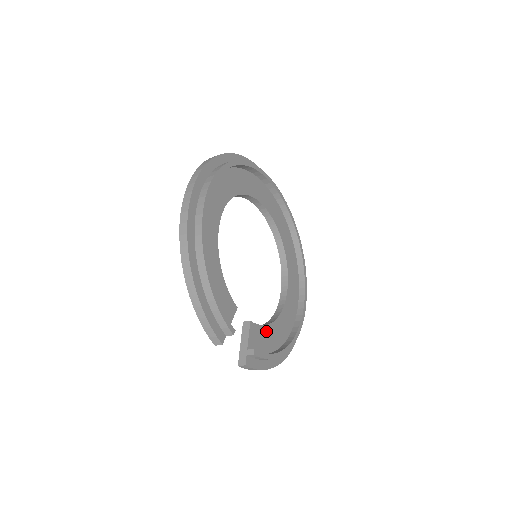
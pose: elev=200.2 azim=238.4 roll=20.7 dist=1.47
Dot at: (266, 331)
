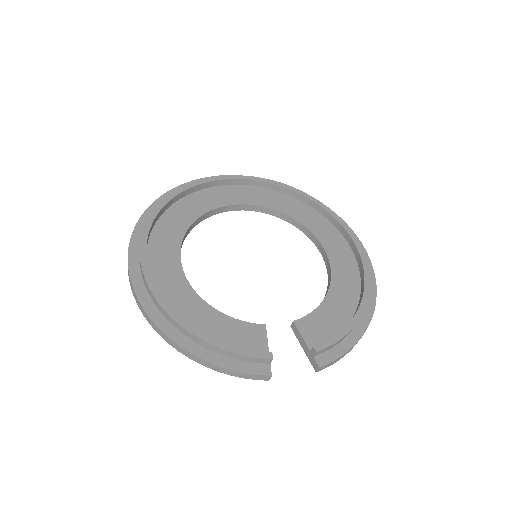
Dot at: (323, 311)
